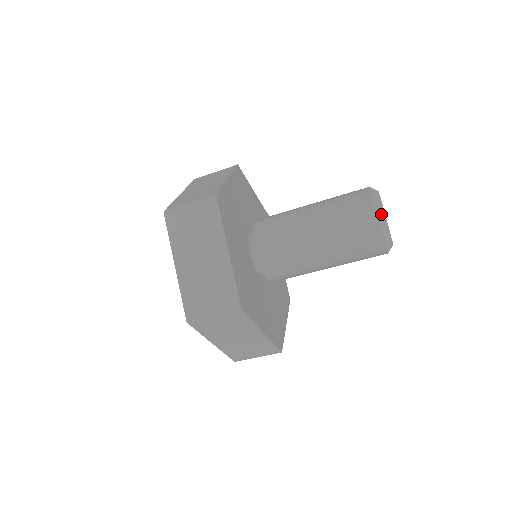
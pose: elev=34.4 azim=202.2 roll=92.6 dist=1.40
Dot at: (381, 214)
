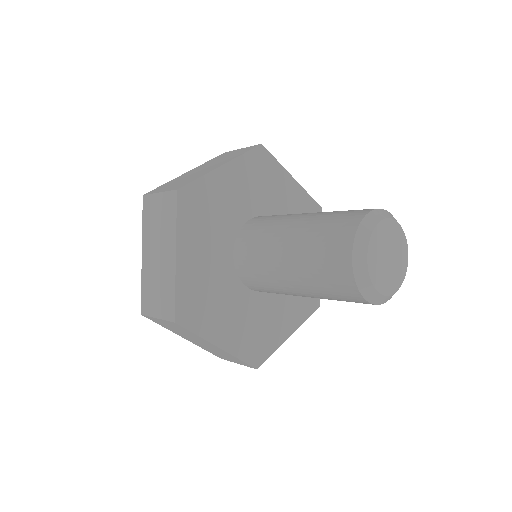
Dot at: (360, 255)
